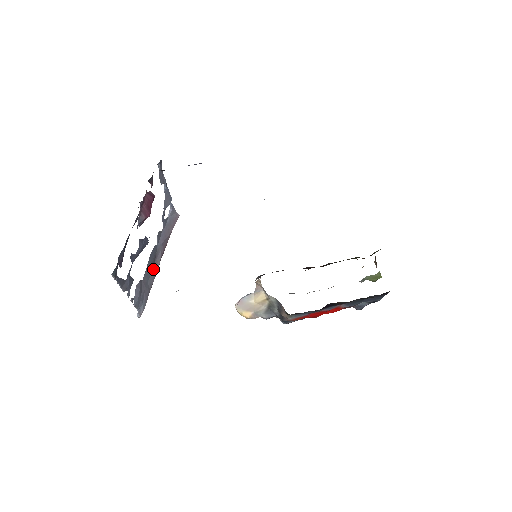
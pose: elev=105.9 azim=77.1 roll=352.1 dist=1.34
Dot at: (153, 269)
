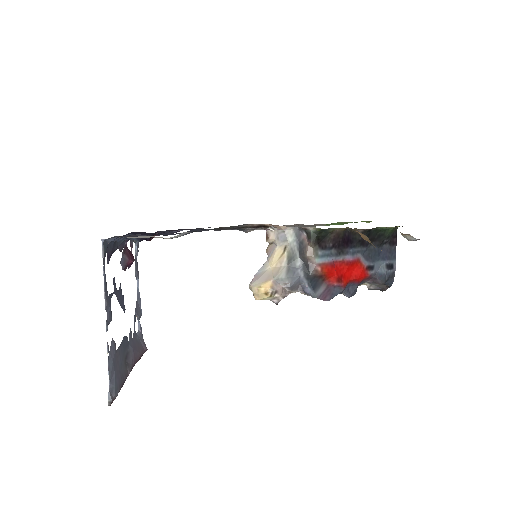
Dot at: (125, 365)
